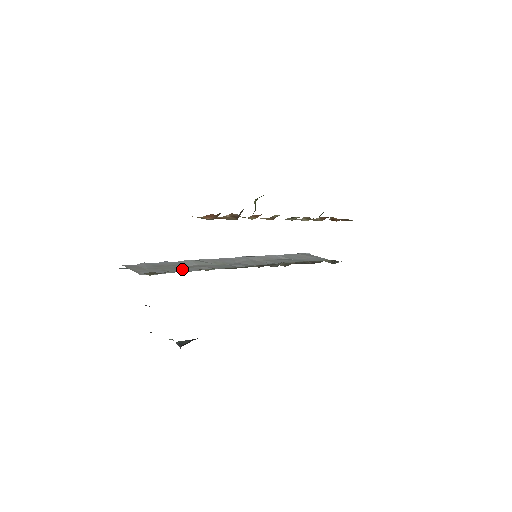
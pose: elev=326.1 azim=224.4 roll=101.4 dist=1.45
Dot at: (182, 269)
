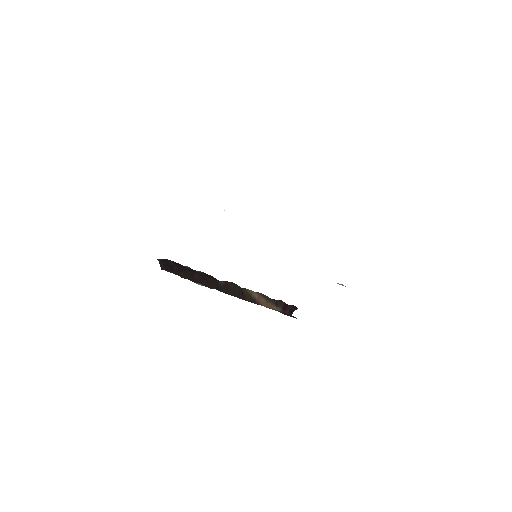
Dot at: occluded
